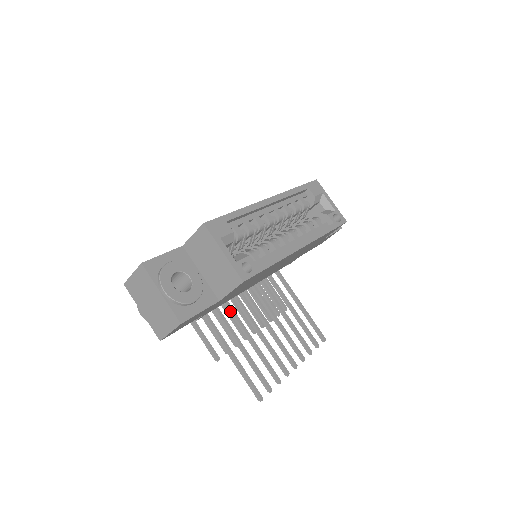
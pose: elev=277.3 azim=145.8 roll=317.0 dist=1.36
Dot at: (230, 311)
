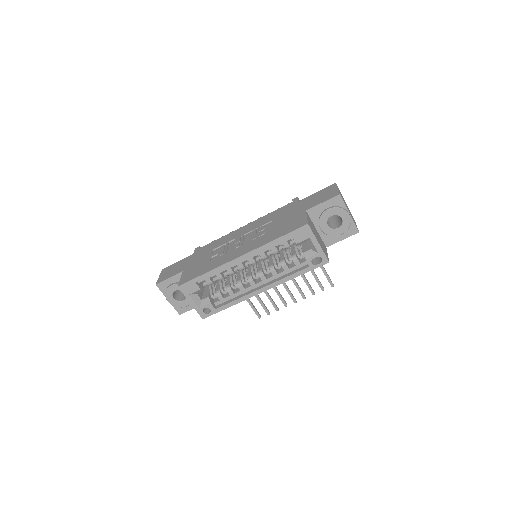
Dot at: occluded
